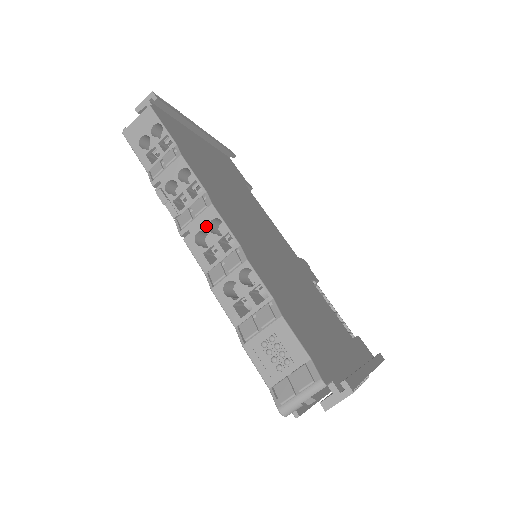
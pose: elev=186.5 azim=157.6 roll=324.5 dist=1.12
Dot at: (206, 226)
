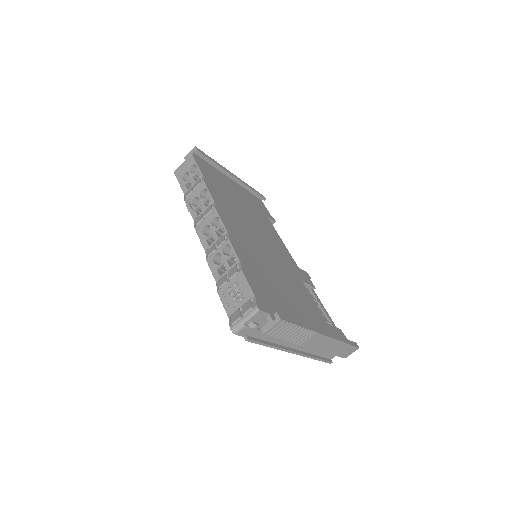
Dot at: (210, 222)
